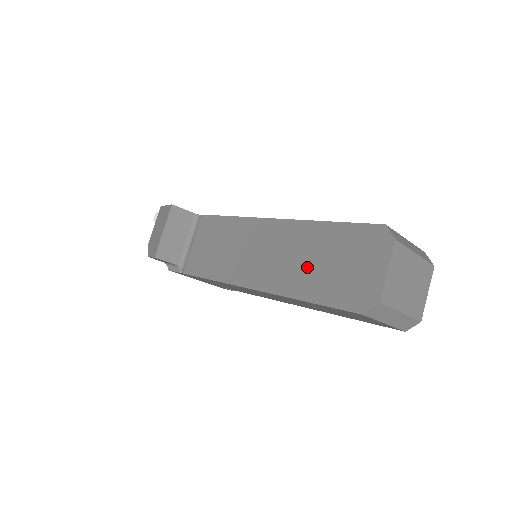
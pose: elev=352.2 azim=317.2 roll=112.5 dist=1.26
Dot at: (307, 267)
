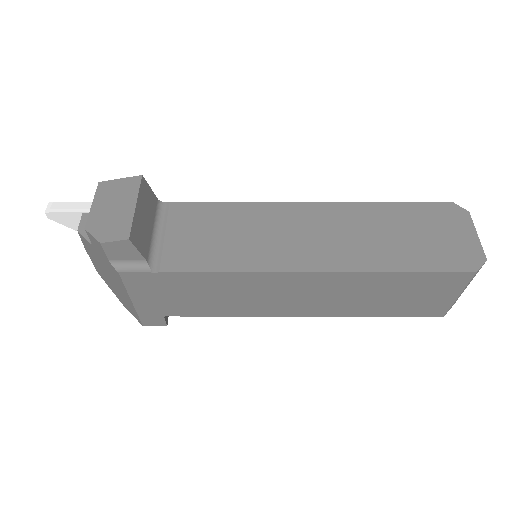
Dot at: (386, 241)
